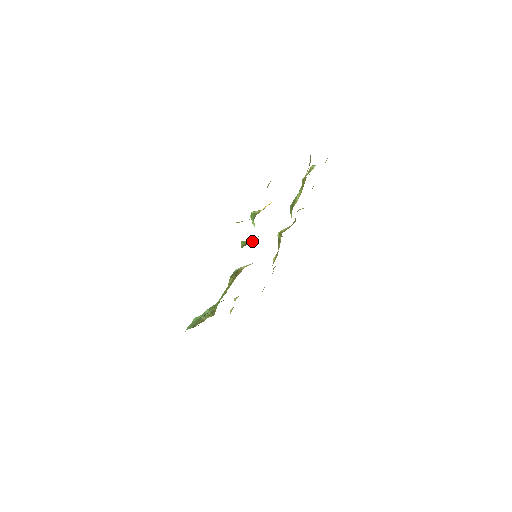
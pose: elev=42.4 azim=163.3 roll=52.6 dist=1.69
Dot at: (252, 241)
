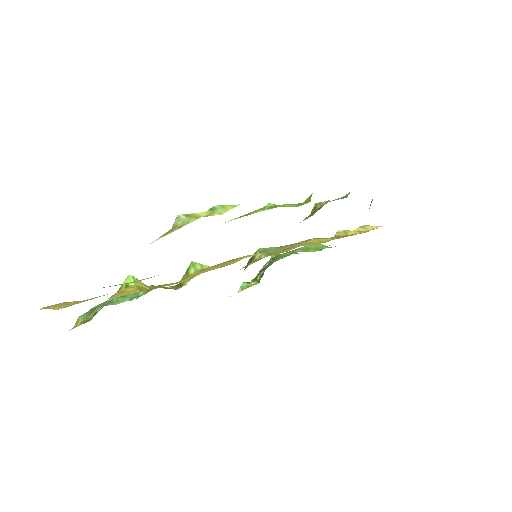
Dot at: occluded
